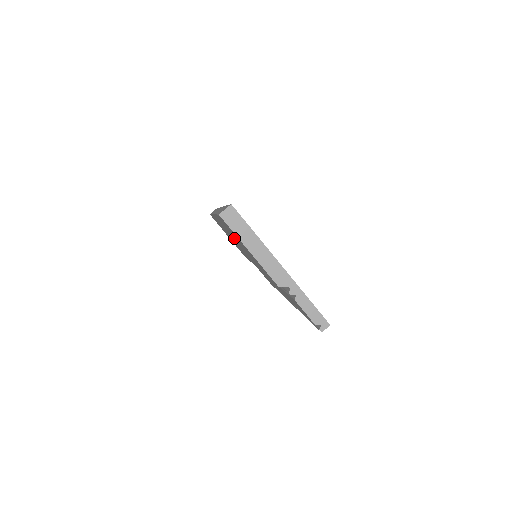
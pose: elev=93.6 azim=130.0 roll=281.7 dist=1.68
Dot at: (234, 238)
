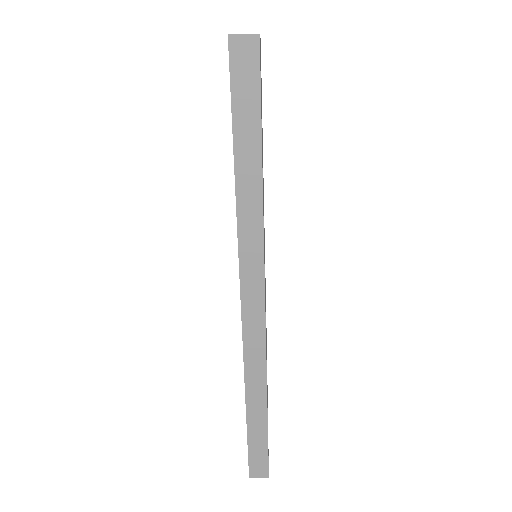
Dot at: occluded
